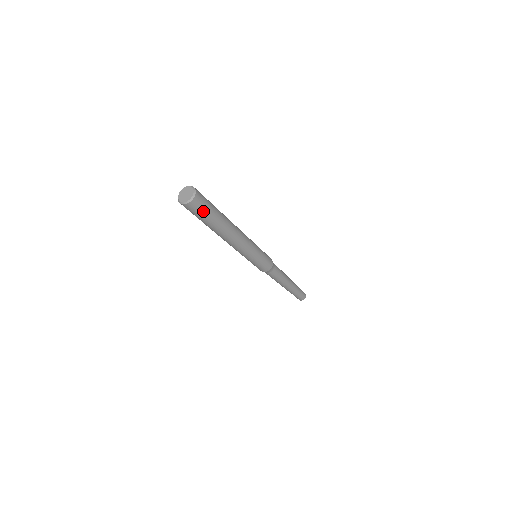
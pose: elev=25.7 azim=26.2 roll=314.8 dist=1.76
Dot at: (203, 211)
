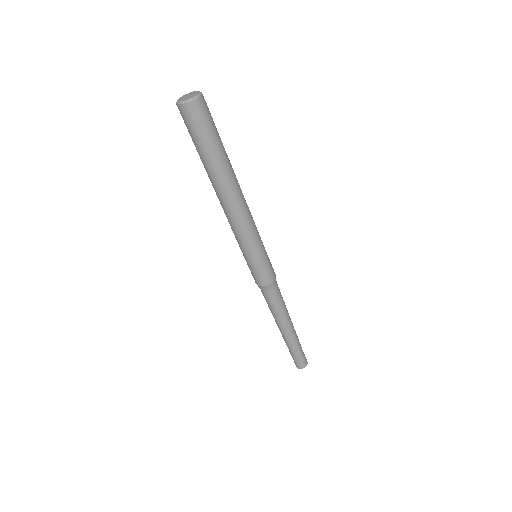
Dot at: (199, 130)
